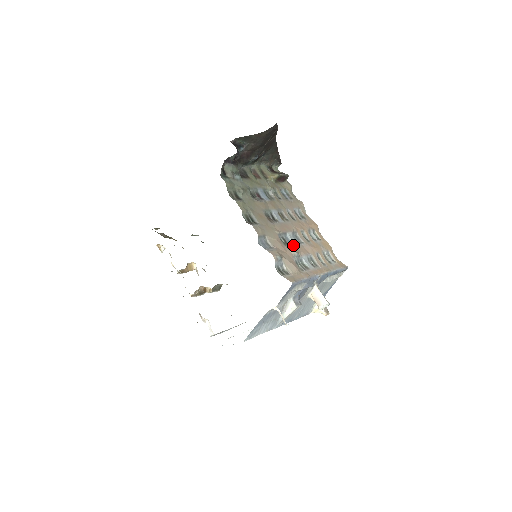
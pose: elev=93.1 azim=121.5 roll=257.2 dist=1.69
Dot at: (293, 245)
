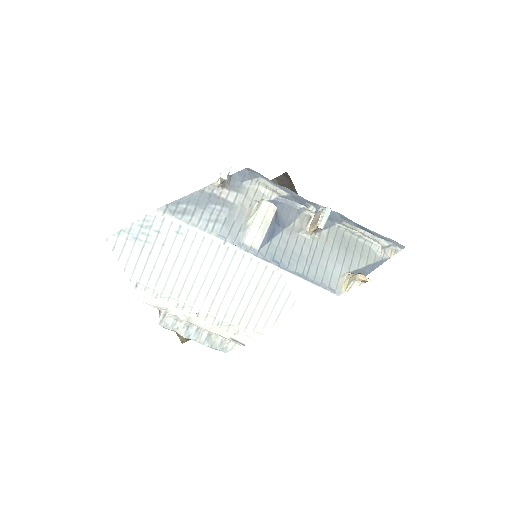
Dot at: occluded
